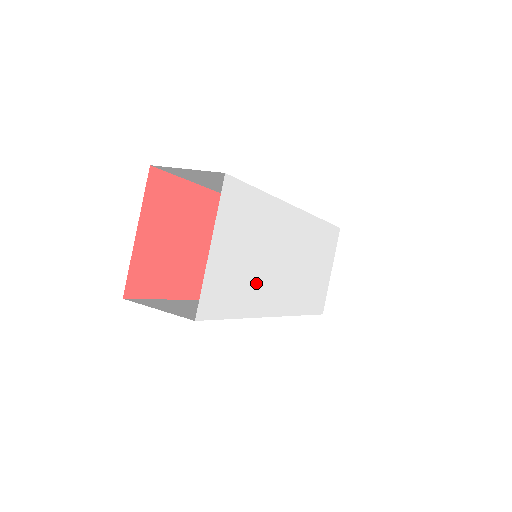
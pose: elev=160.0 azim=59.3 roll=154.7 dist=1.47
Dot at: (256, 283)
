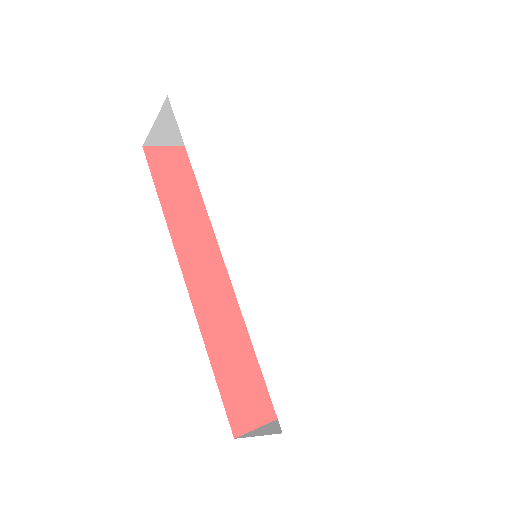
Dot at: (231, 181)
